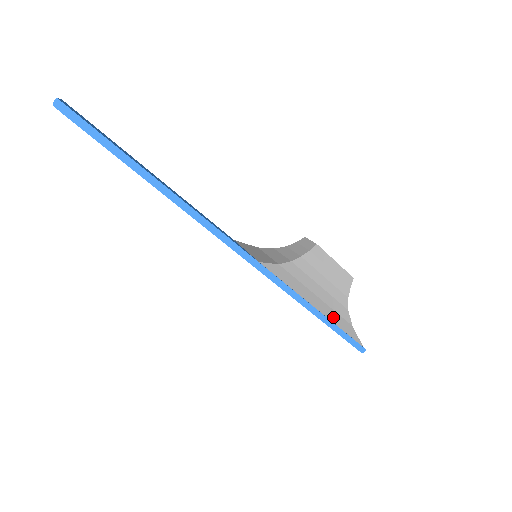
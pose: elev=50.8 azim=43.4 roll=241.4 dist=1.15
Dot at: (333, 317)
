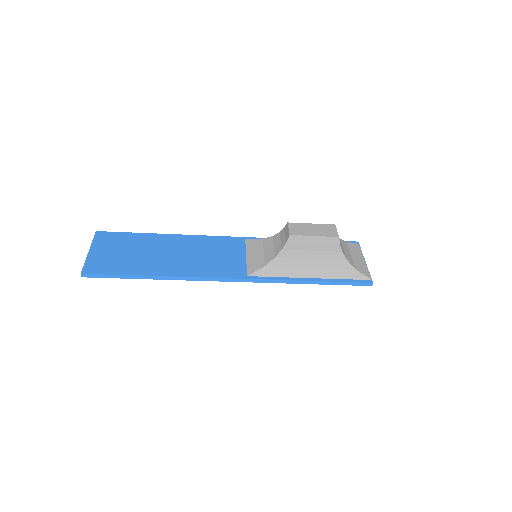
Dot at: (331, 274)
